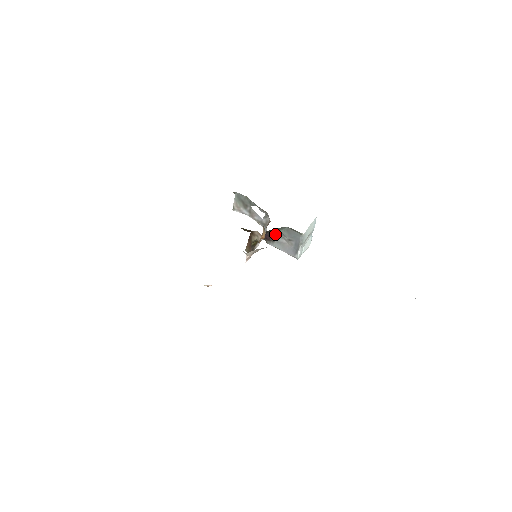
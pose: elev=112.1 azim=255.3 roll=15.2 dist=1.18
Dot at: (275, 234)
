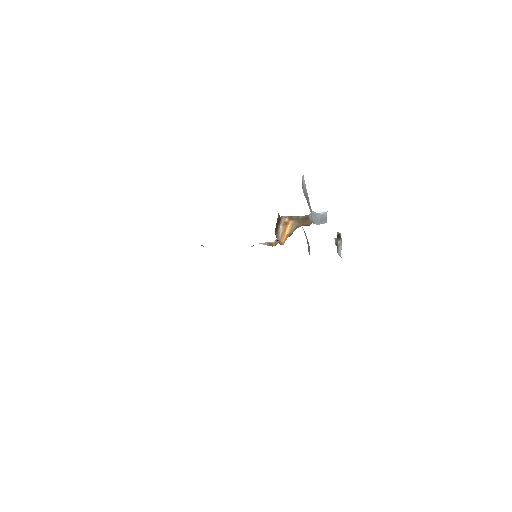
Dot at: occluded
